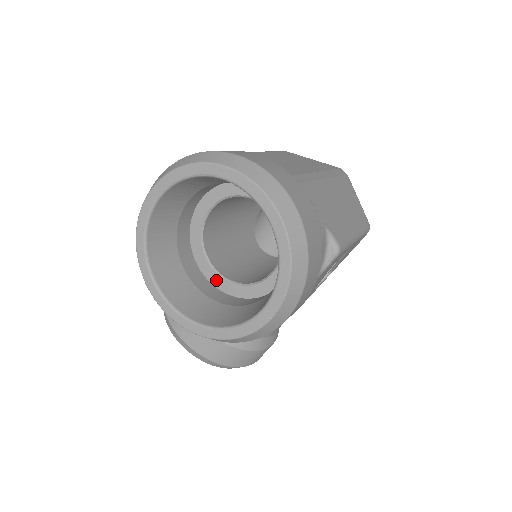
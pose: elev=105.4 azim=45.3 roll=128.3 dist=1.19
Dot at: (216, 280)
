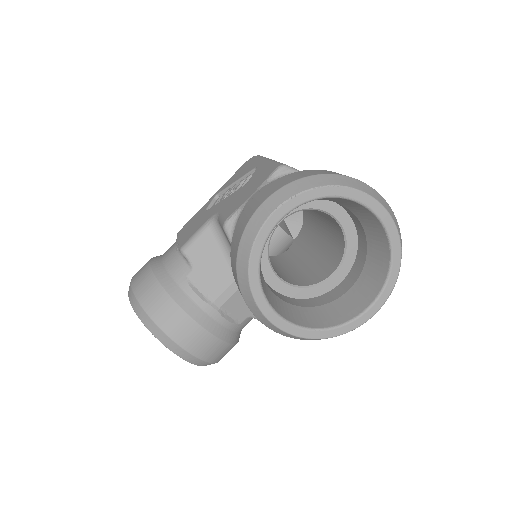
Dot at: (278, 285)
